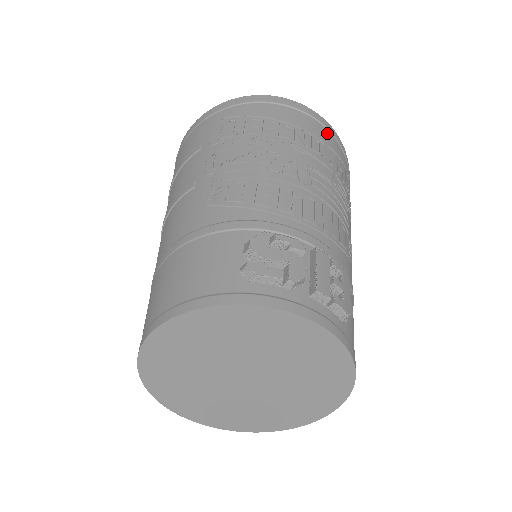
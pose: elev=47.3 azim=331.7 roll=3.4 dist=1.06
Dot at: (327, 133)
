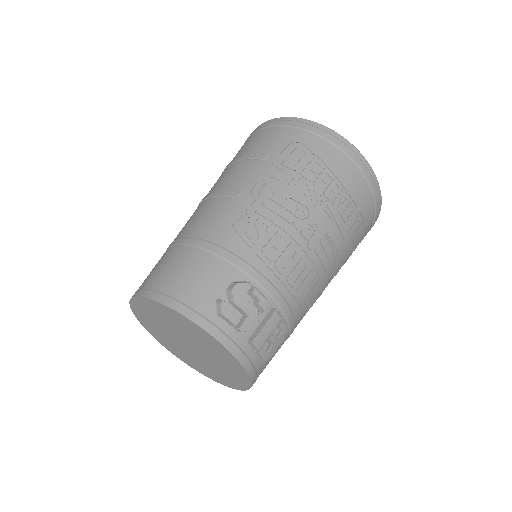
Dot at: (370, 199)
